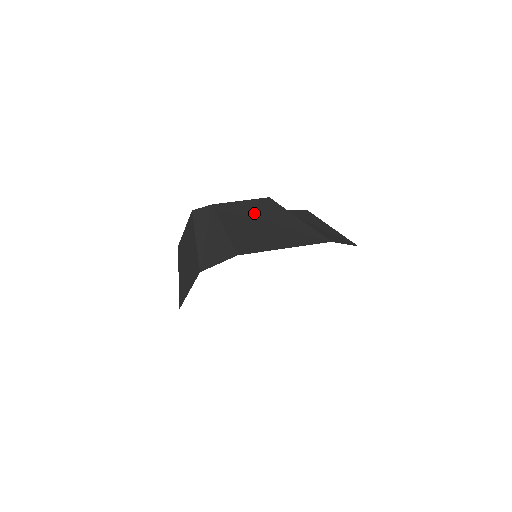
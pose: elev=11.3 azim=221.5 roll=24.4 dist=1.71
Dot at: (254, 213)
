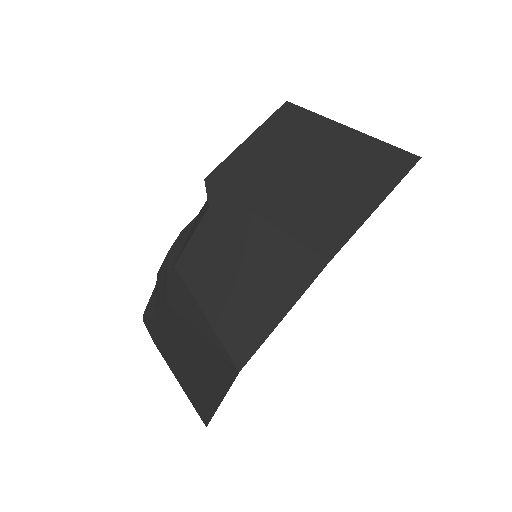
Dot at: occluded
